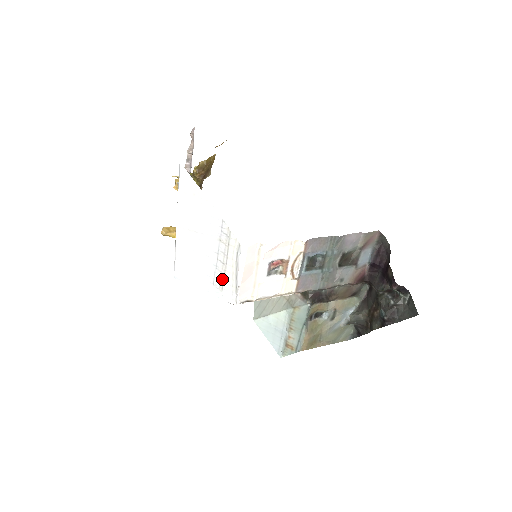
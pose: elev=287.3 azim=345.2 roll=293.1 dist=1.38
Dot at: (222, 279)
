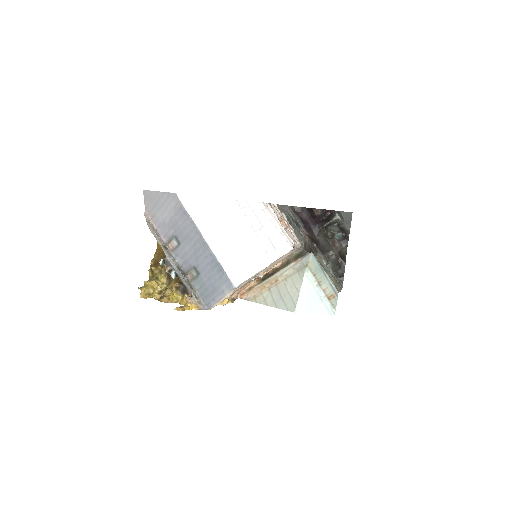
Dot at: (269, 241)
